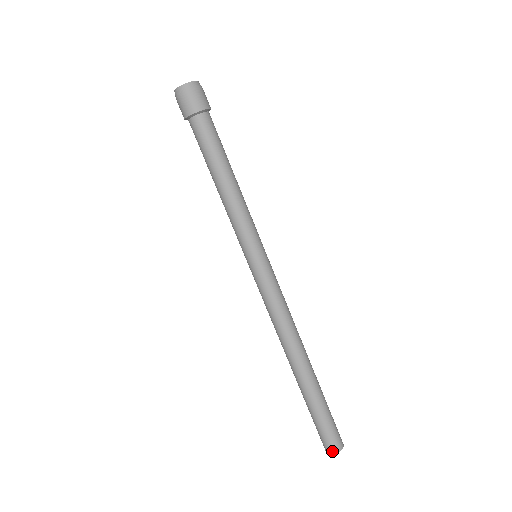
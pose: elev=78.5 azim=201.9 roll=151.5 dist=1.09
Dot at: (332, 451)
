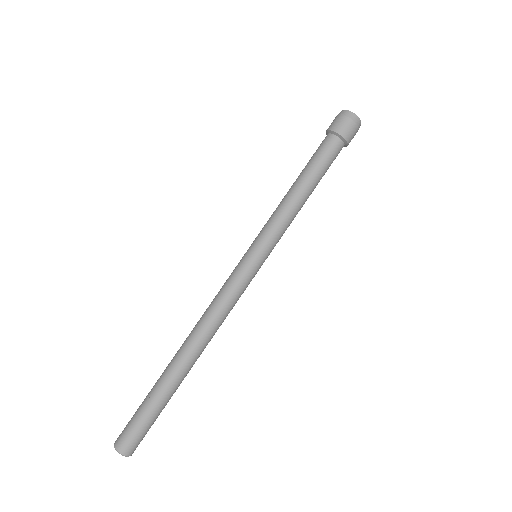
Dot at: (119, 447)
